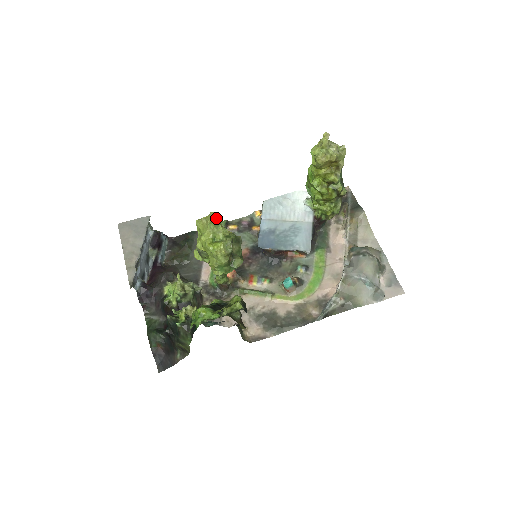
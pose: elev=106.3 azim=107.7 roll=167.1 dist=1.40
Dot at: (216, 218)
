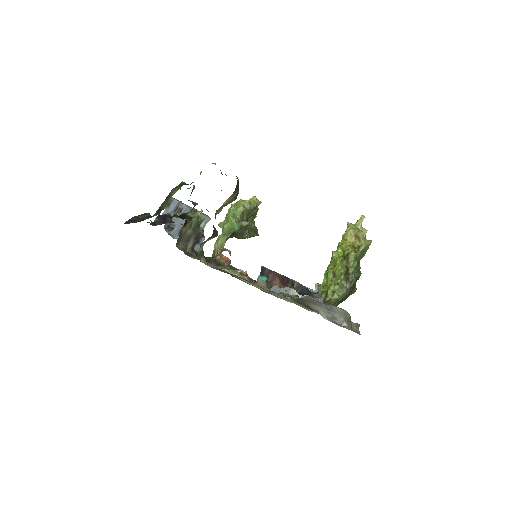
Dot at: (258, 200)
